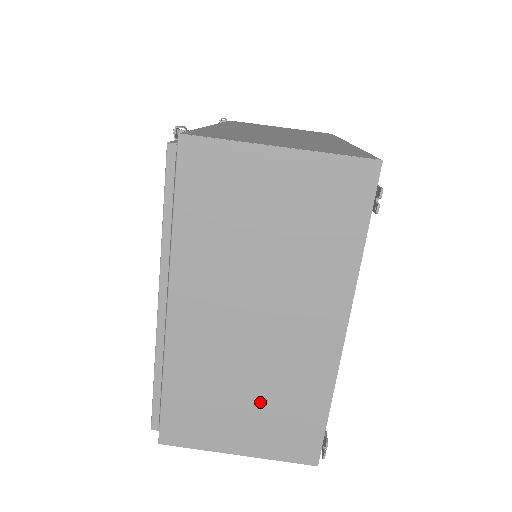
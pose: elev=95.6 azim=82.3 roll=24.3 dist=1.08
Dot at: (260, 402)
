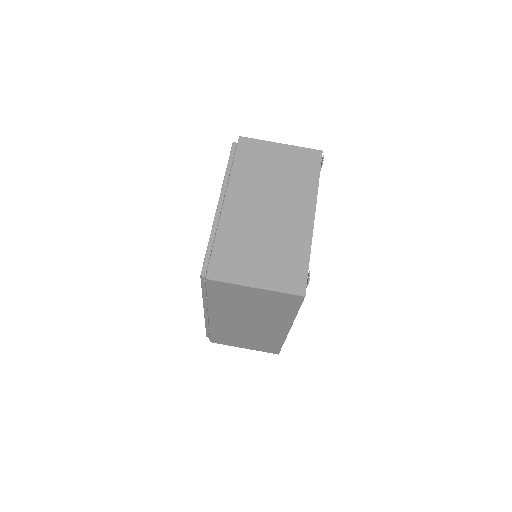
Dot at: (270, 253)
